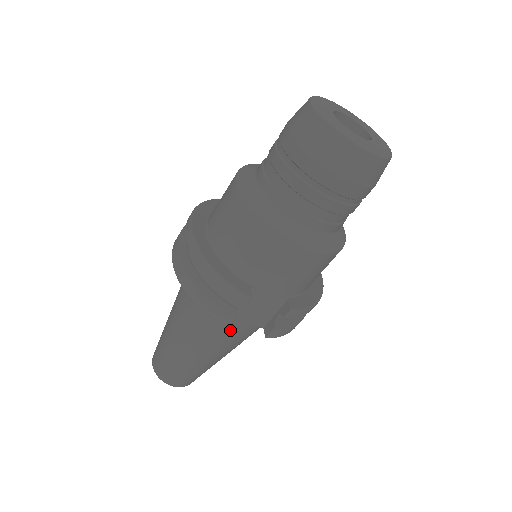
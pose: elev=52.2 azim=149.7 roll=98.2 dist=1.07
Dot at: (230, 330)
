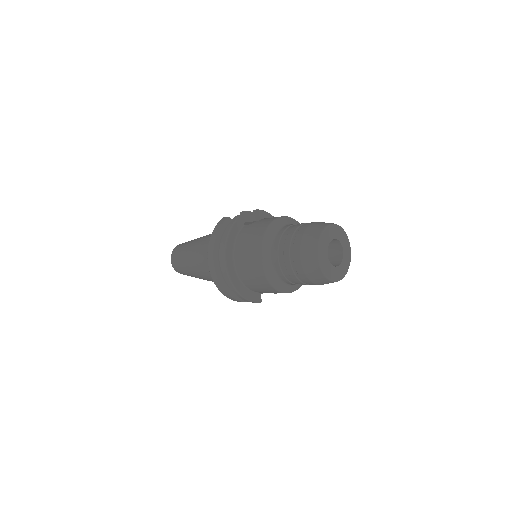
Dot at: occluded
